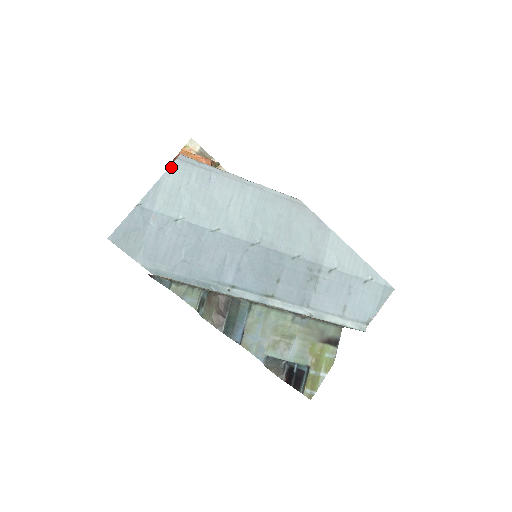
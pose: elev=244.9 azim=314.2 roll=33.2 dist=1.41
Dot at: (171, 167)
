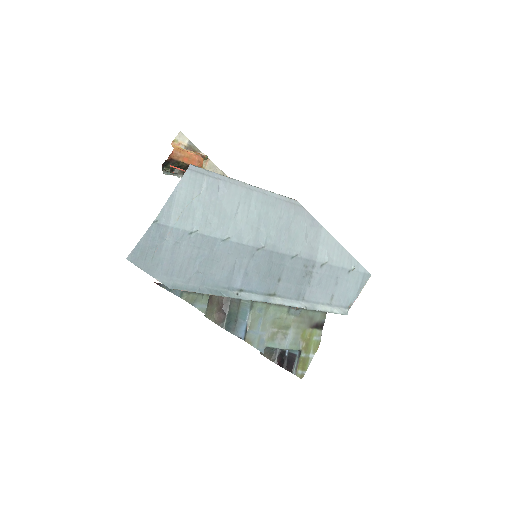
Dot at: (183, 179)
